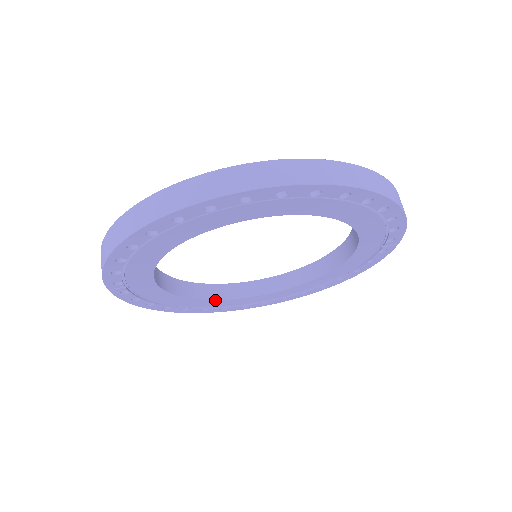
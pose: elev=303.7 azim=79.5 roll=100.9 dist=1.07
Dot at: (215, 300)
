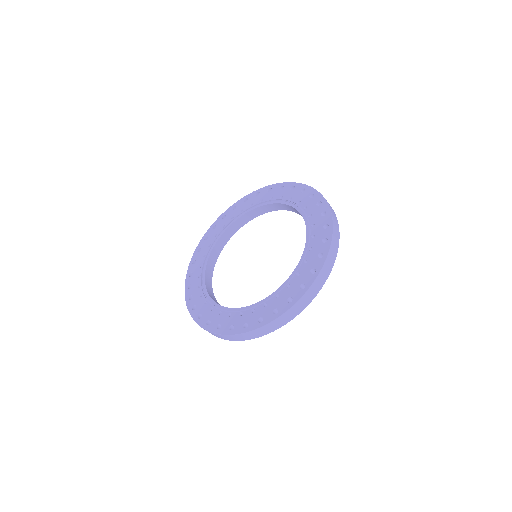
Dot at: (218, 256)
